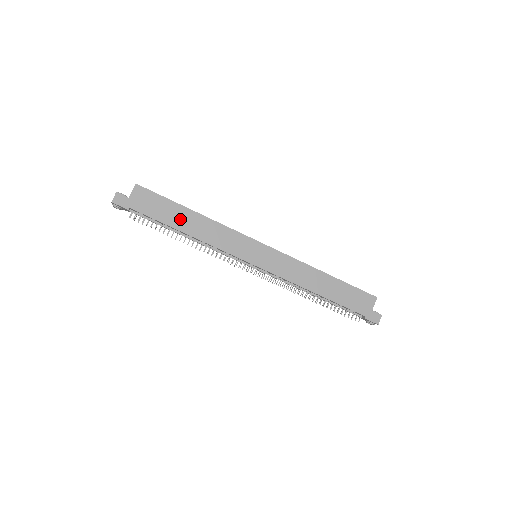
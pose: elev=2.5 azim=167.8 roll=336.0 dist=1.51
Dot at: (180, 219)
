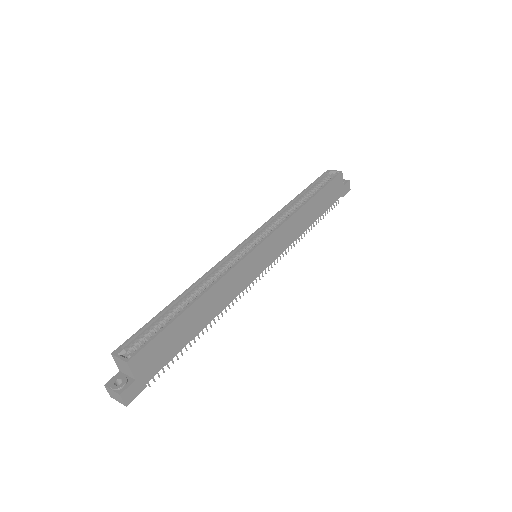
Dot at: (192, 324)
